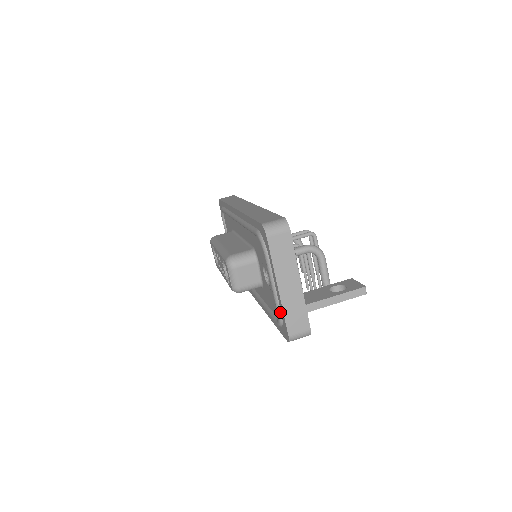
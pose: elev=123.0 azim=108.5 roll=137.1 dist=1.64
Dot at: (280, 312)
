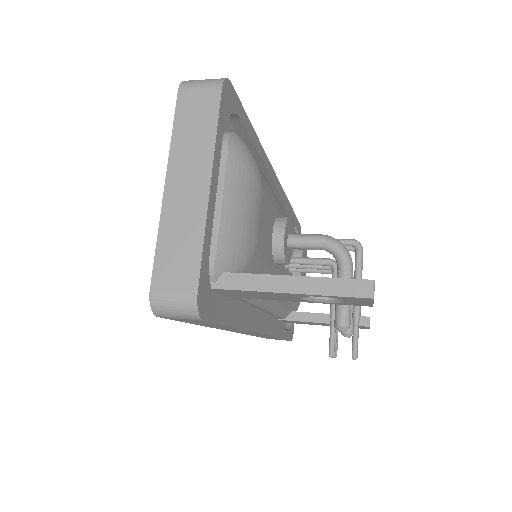
Dot at: occluded
